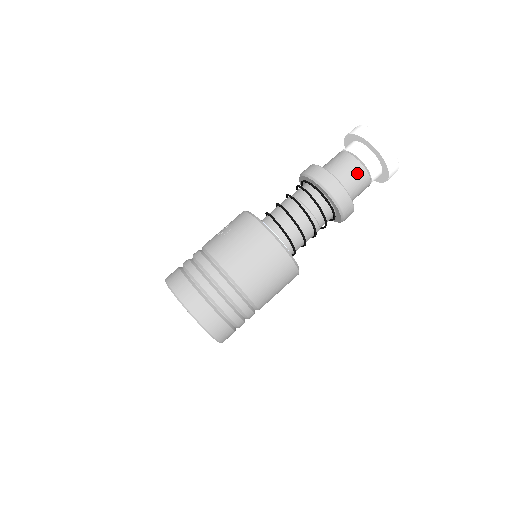
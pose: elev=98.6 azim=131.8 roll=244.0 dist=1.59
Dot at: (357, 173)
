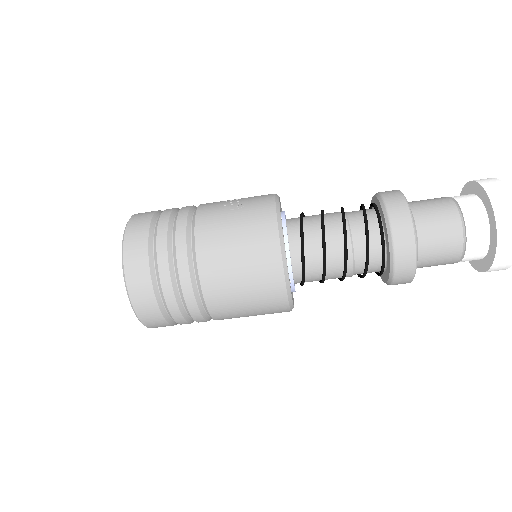
Dot at: (448, 241)
